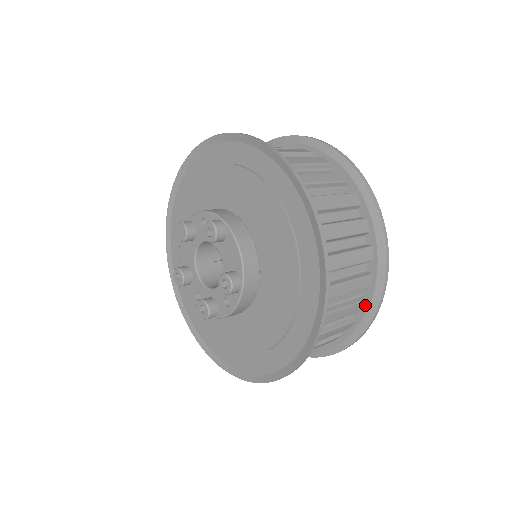
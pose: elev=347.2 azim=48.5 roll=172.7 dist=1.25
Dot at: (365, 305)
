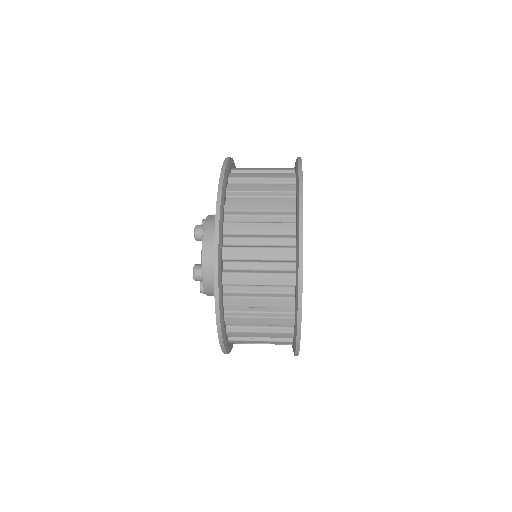
Dot at: (294, 322)
